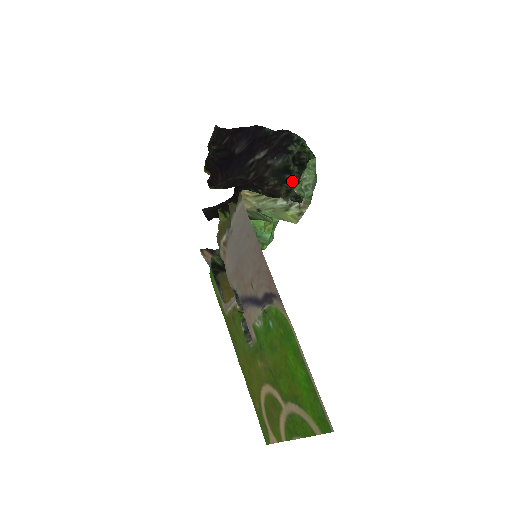
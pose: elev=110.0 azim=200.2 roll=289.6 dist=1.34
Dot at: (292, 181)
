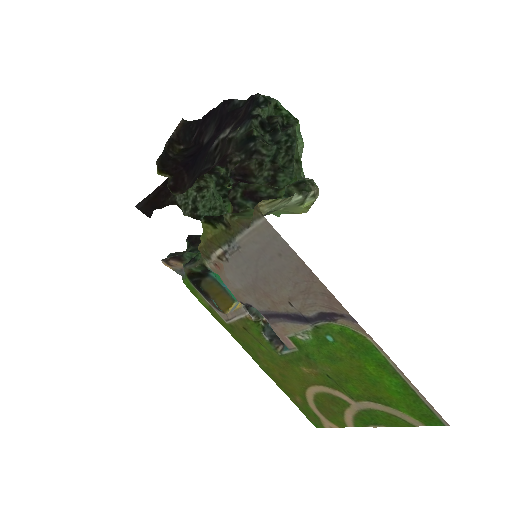
Dot at: (259, 149)
